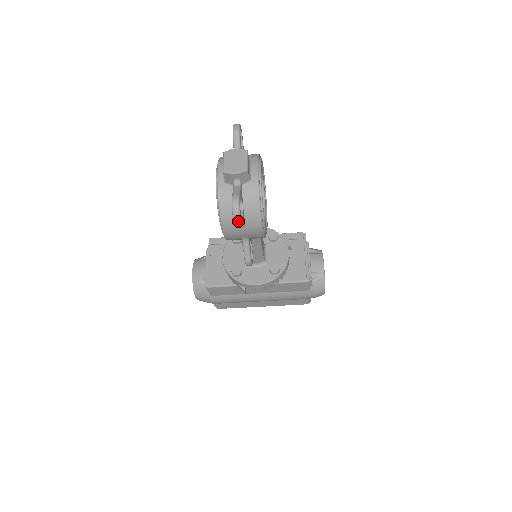
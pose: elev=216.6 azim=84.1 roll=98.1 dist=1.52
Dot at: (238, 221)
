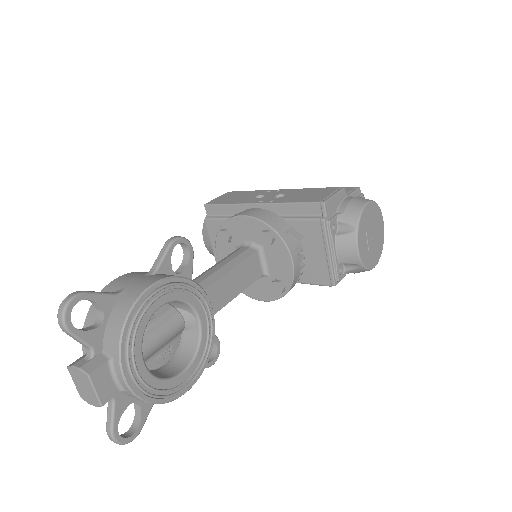
Dot at: (133, 437)
